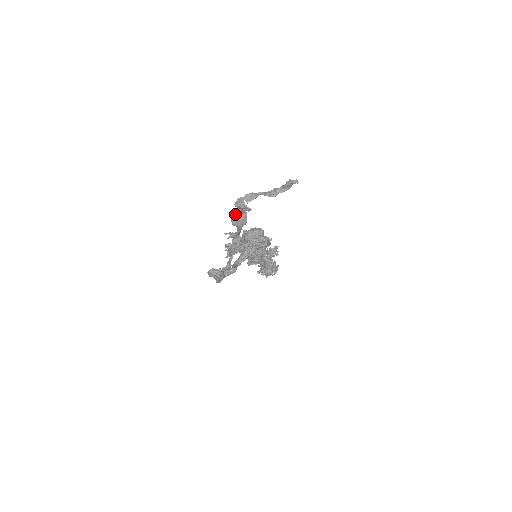
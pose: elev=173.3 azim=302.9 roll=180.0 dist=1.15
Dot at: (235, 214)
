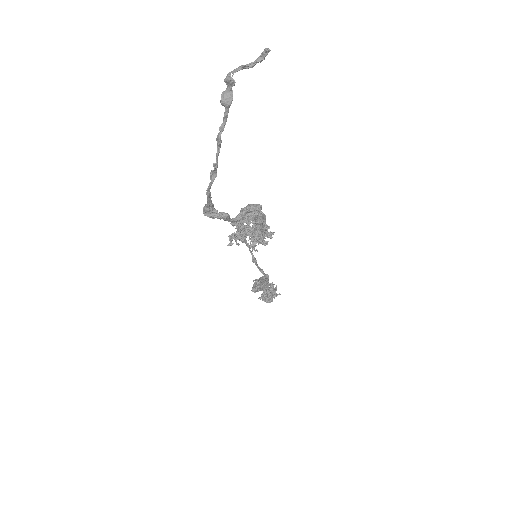
Dot at: (224, 92)
